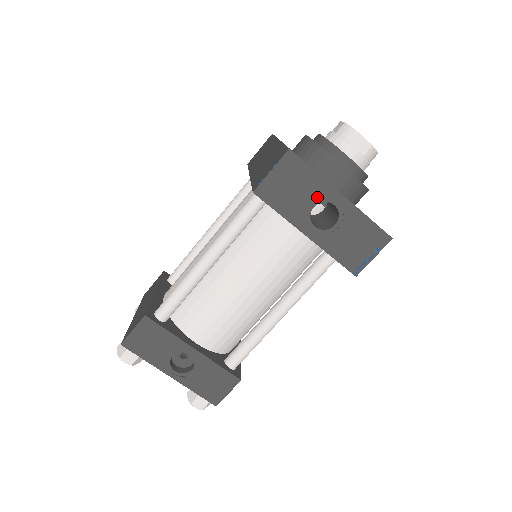
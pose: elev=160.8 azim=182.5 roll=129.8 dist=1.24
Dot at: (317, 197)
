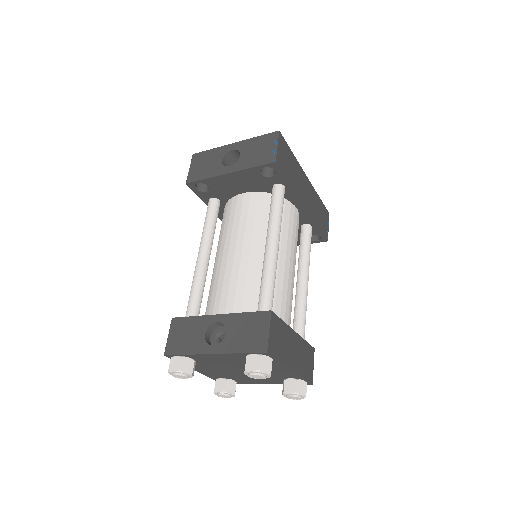
Dot at: (220, 156)
